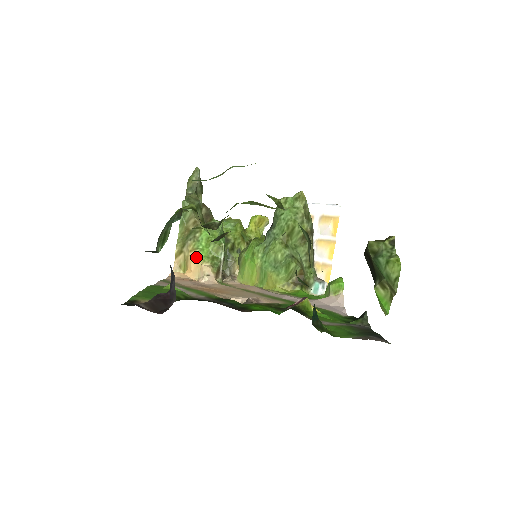
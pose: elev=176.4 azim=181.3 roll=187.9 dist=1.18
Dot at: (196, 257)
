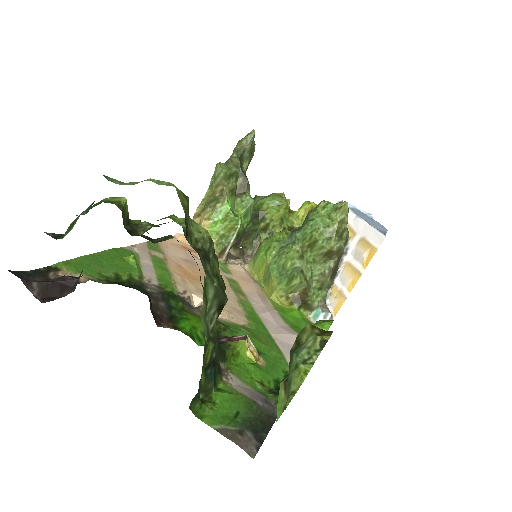
Dot at: (207, 228)
